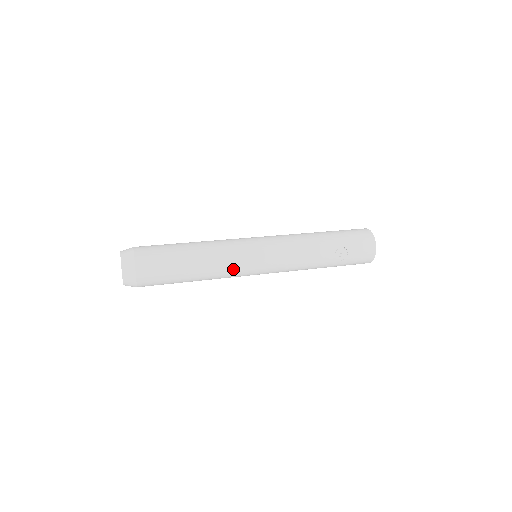
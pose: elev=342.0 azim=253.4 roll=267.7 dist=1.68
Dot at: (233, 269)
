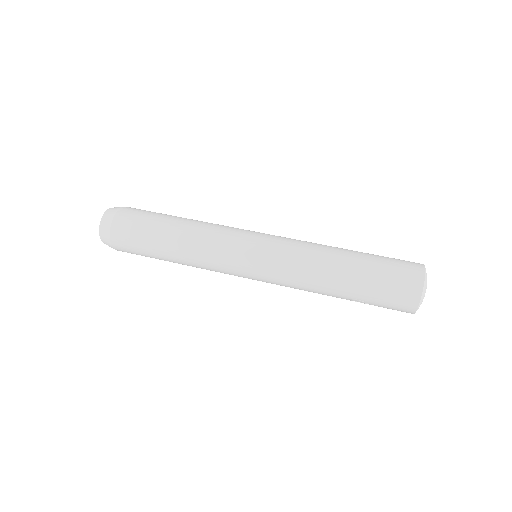
Dot at: occluded
